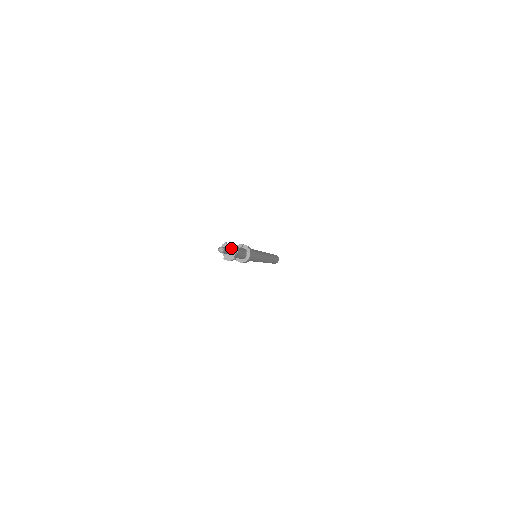
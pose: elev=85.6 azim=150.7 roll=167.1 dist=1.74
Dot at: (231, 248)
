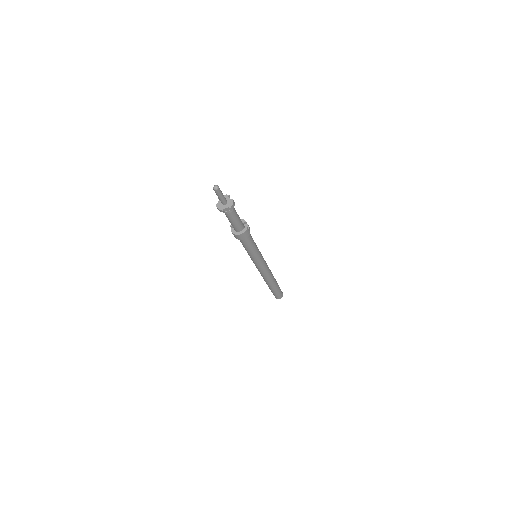
Dot at: (228, 202)
